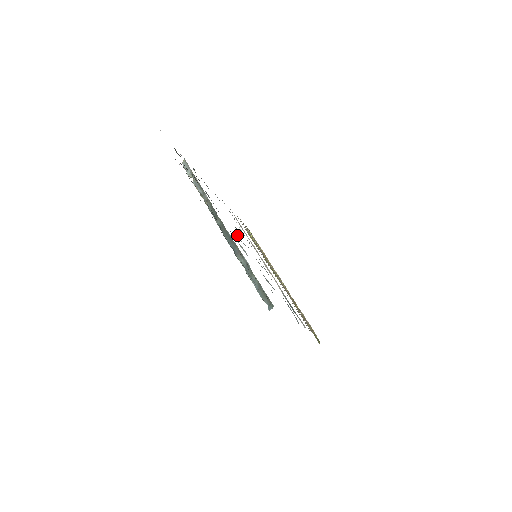
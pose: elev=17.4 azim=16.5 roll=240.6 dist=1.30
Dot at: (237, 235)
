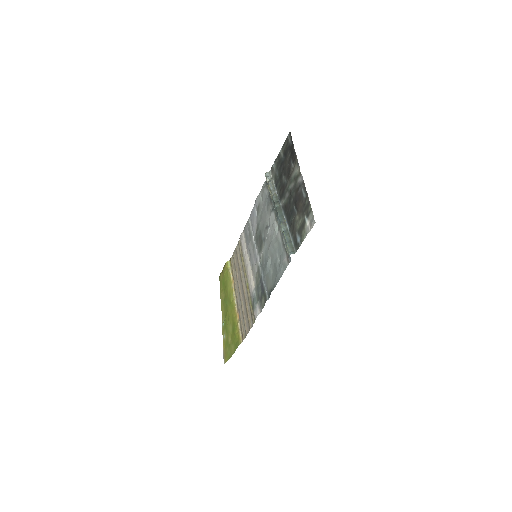
Dot at: (269, 227)
